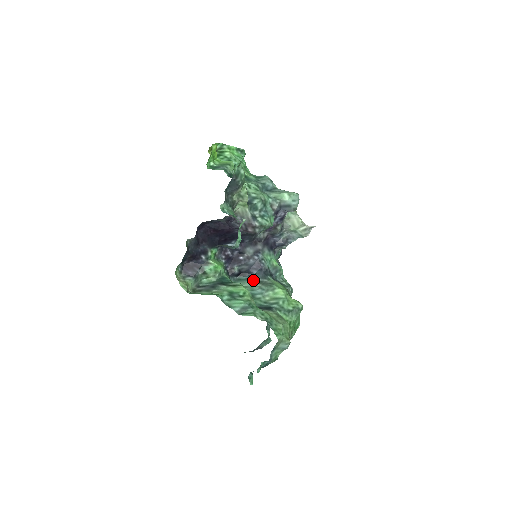
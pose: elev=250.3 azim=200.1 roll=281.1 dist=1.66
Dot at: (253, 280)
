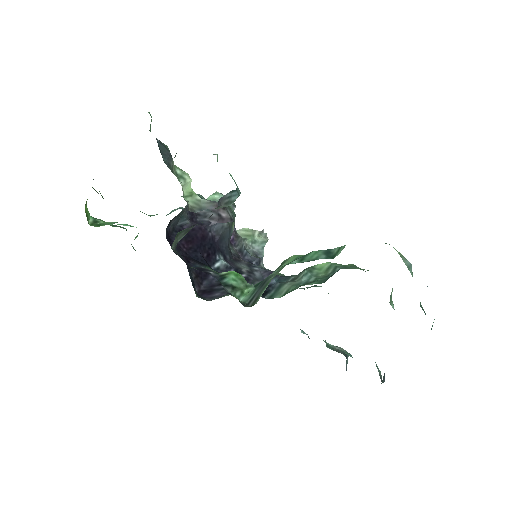
Dot at: (283, 284)
